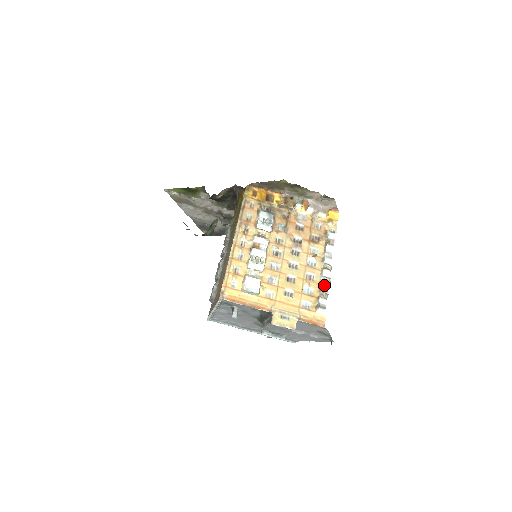
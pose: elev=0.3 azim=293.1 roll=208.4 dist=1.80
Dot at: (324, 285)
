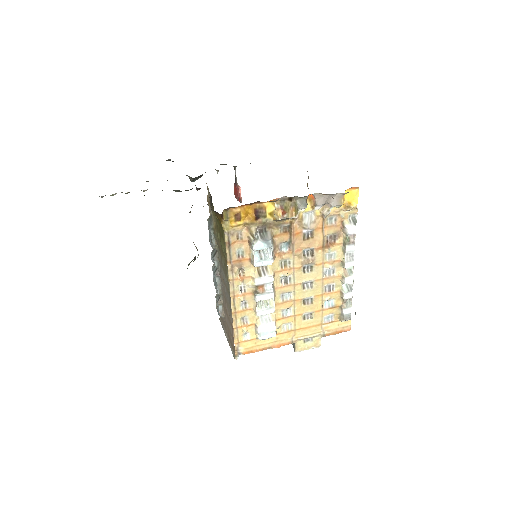
Dot at: (347, 294)
